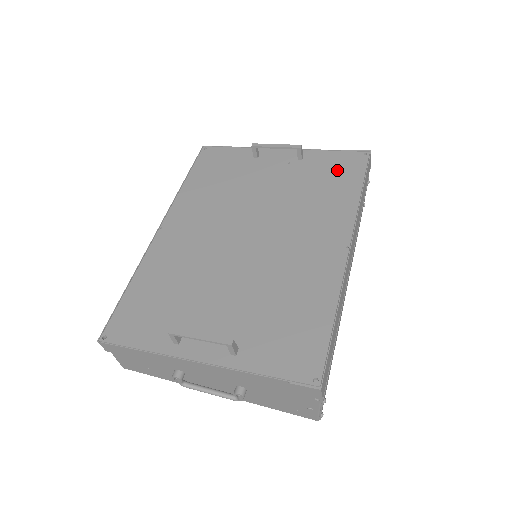
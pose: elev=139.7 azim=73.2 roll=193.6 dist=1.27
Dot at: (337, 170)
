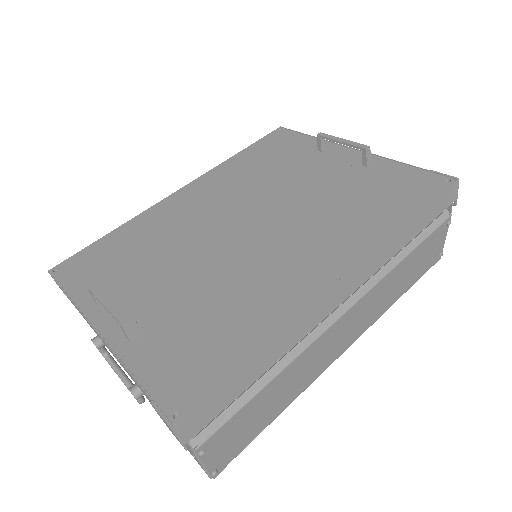
Dot at: (398, 188)
